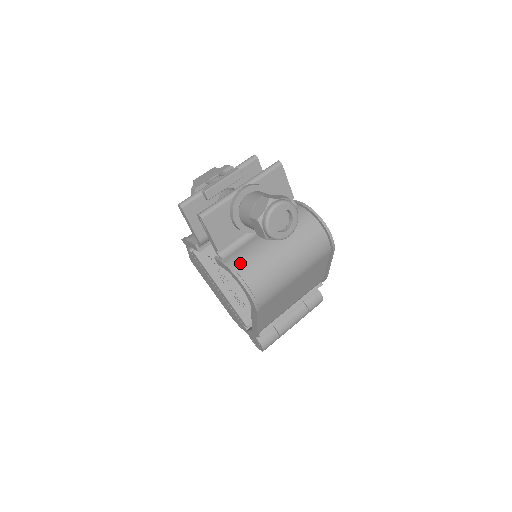
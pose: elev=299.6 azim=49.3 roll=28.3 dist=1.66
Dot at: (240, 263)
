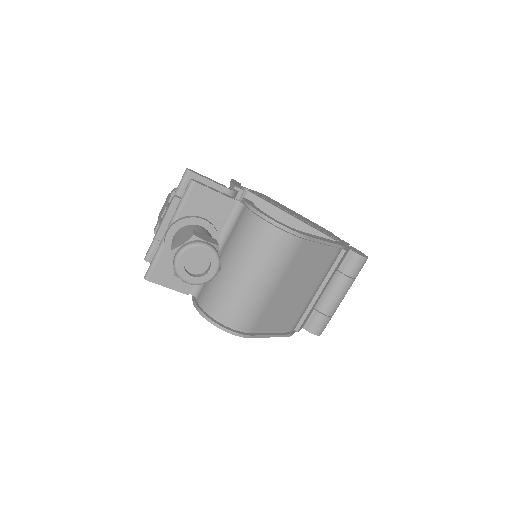
Dot at: (206, 302)
